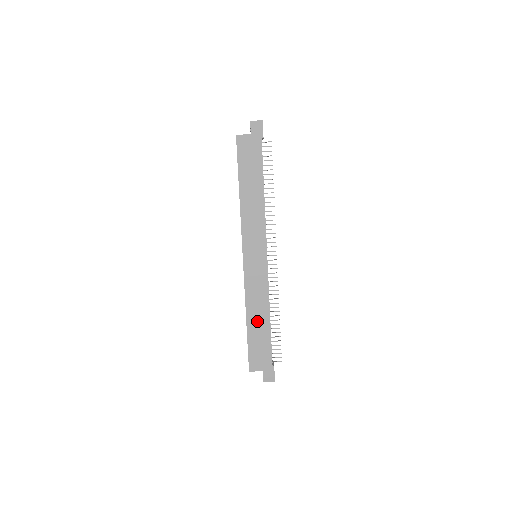
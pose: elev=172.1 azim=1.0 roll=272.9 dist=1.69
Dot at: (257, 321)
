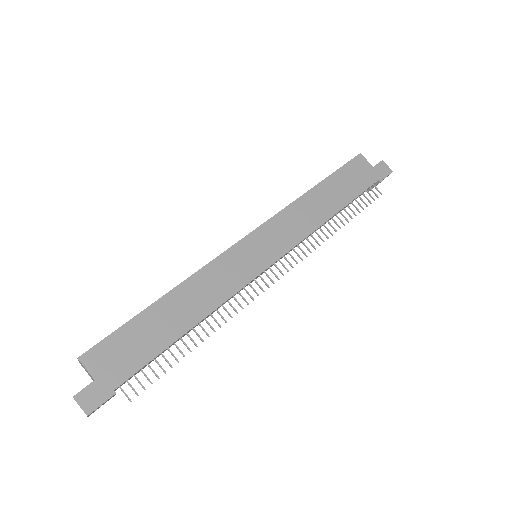
Dot at: (174, 312)
